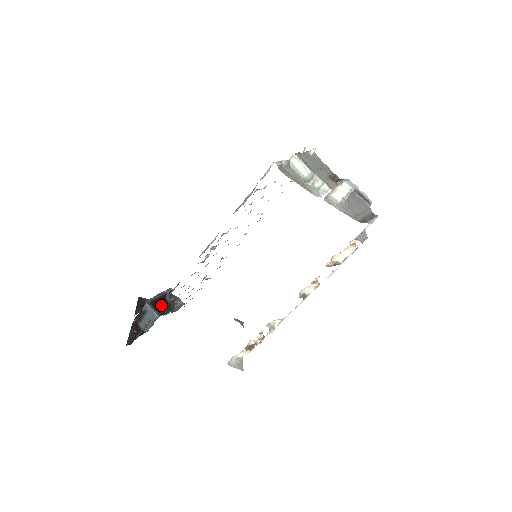
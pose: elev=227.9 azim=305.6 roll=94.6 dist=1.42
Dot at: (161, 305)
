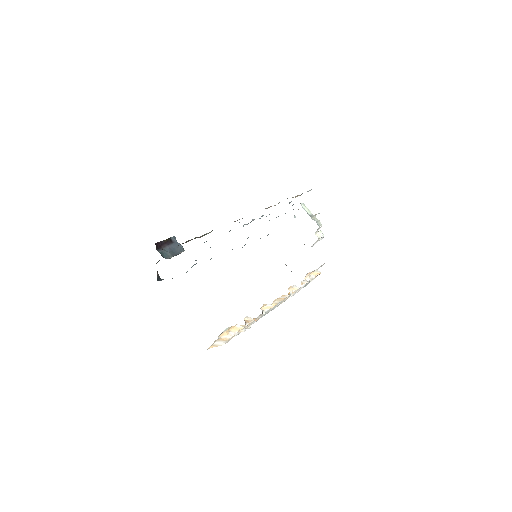
Dot at: occluded
